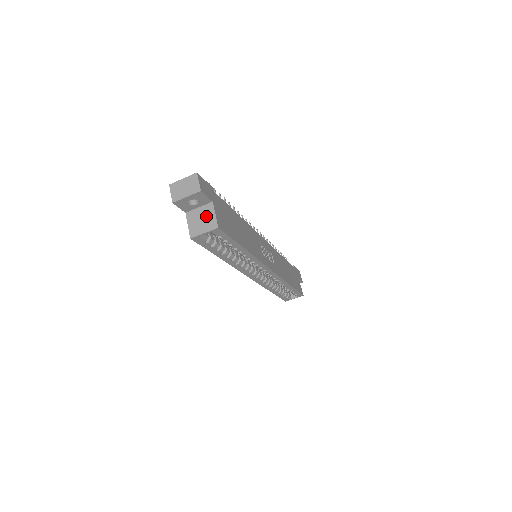
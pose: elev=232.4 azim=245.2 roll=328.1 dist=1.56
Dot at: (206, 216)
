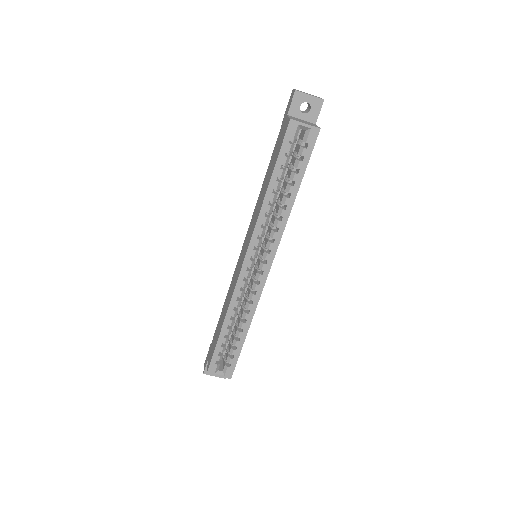
Dot at: (309, 123)
